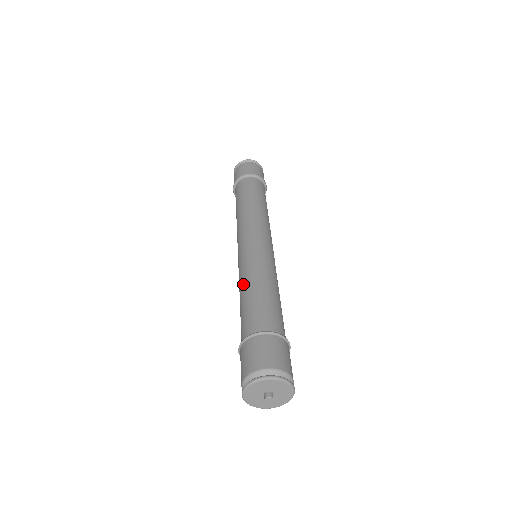
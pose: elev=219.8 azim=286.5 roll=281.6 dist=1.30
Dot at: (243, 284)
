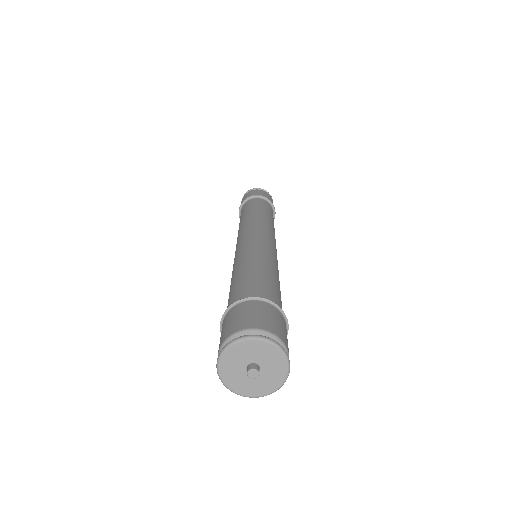
Dot at: (232, 275)
